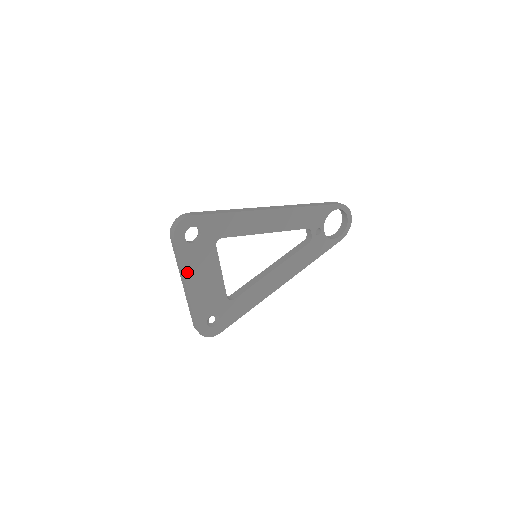
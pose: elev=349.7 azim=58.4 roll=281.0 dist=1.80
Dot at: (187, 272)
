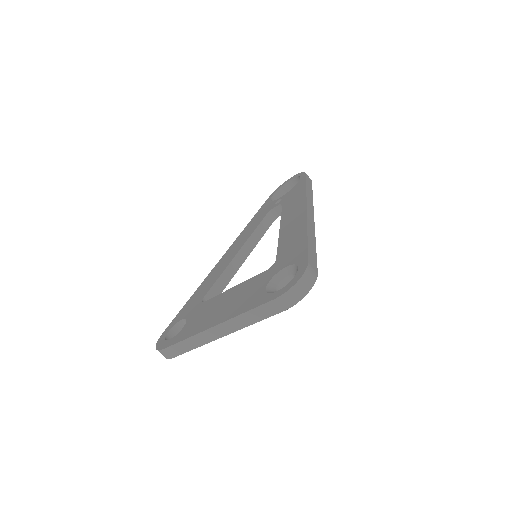
Dot at: occluded
